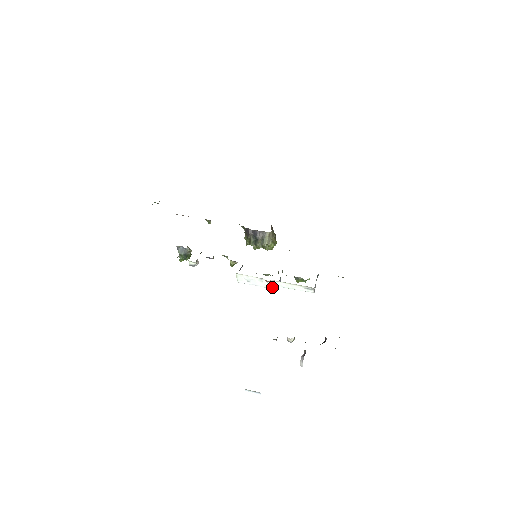
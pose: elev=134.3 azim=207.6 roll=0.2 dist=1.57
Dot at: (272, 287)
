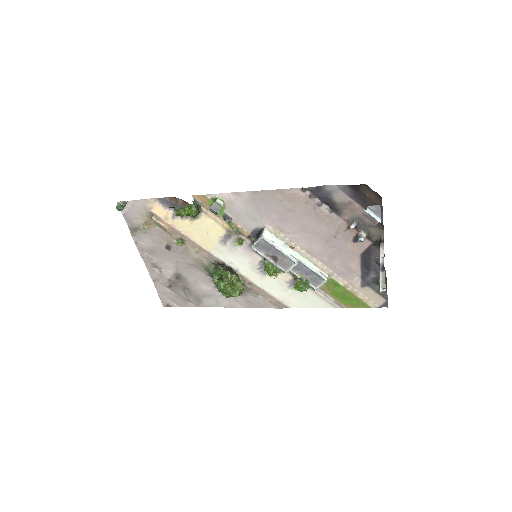
Dot at: (293, 258)
